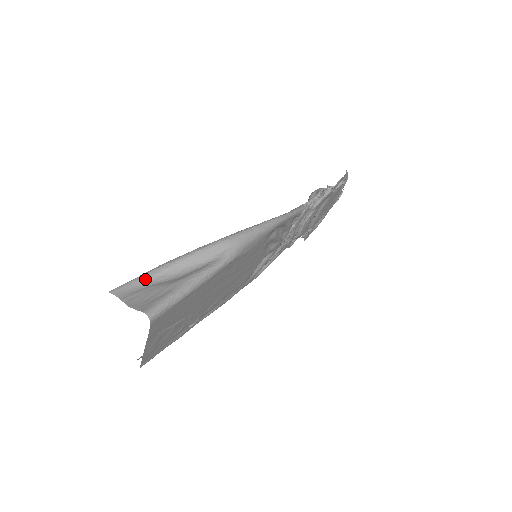
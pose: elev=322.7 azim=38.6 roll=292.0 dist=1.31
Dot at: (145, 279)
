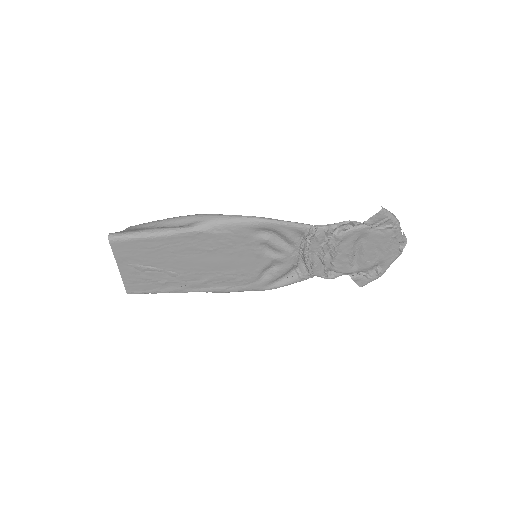
Dot at: (144, 225)
